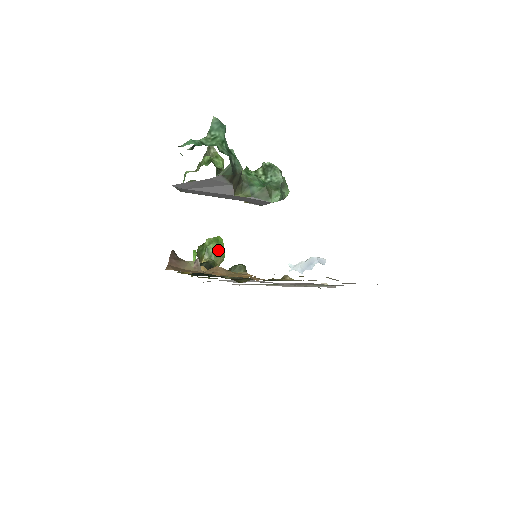
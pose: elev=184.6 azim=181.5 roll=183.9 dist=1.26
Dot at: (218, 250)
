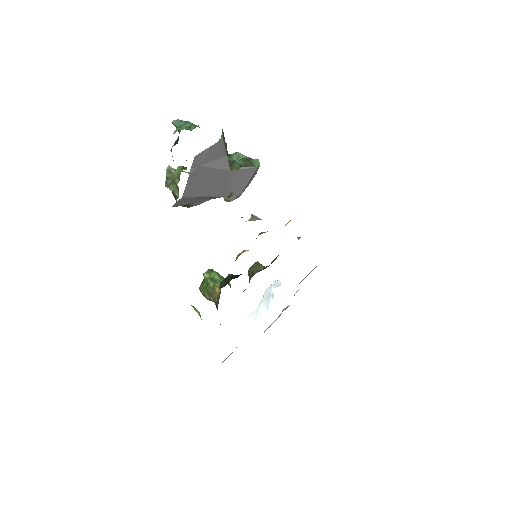
Dot at: occluded
